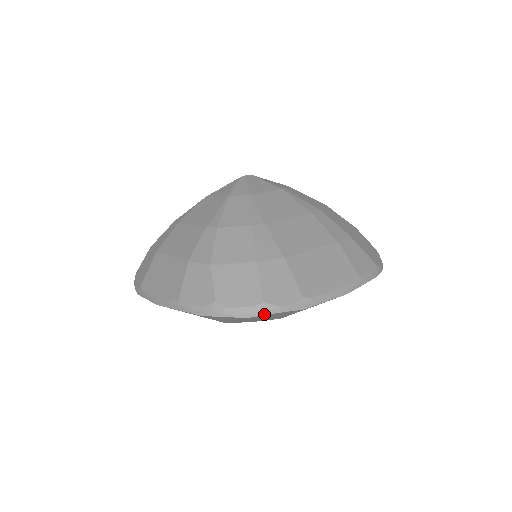
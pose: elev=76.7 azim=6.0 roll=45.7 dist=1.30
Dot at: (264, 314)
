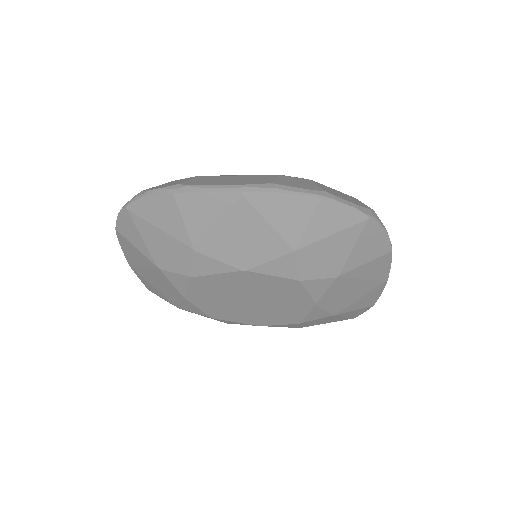
Dot at: (137, 199)
